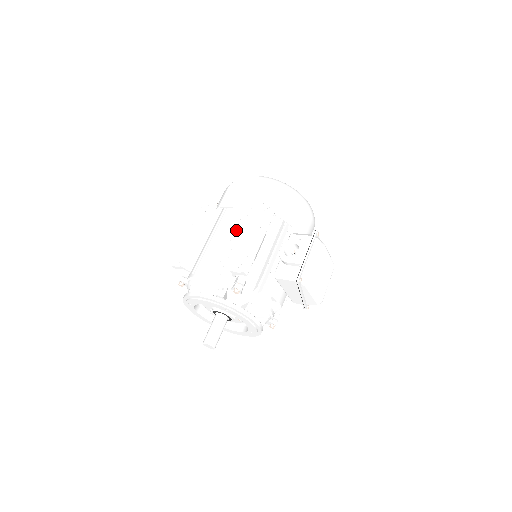
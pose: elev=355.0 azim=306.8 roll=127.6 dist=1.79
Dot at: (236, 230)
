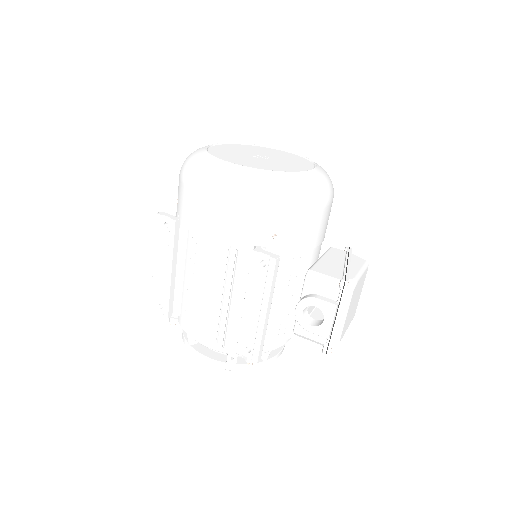
Dot at: (225, 282)
